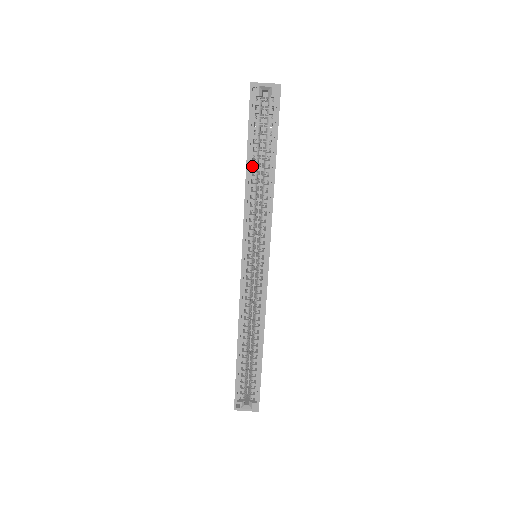
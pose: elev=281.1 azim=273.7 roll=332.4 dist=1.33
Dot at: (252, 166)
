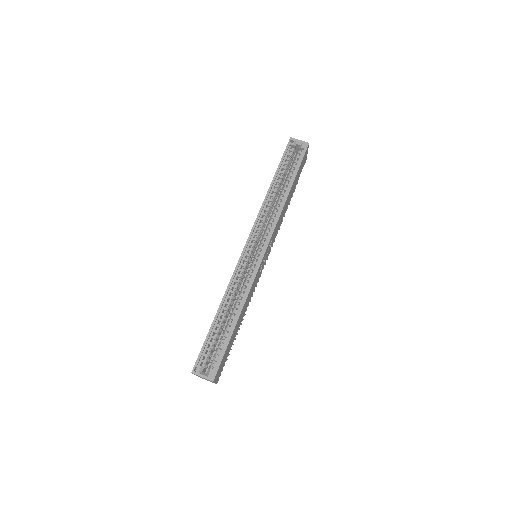
Dot at: occluded
